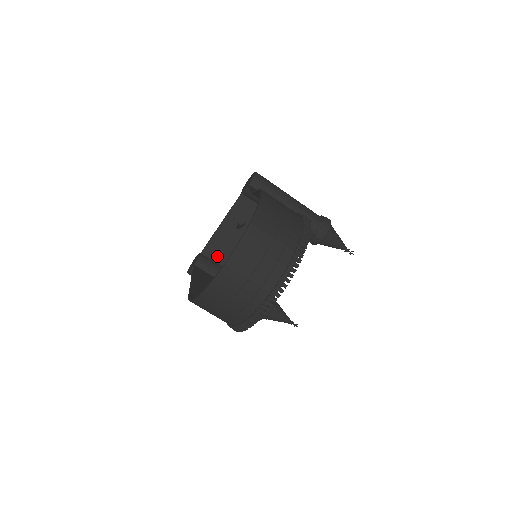
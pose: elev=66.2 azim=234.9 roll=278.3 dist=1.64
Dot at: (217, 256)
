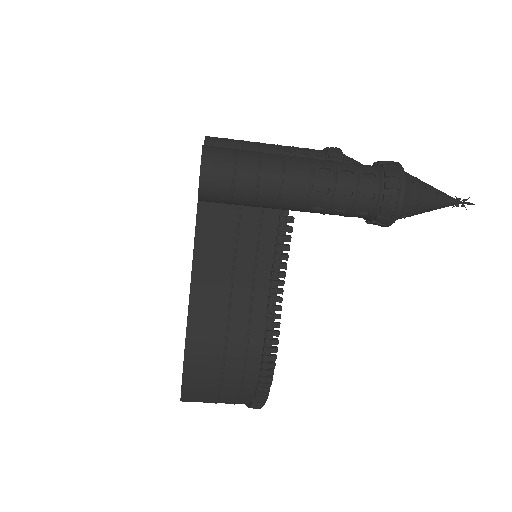
Dot at: occluded
